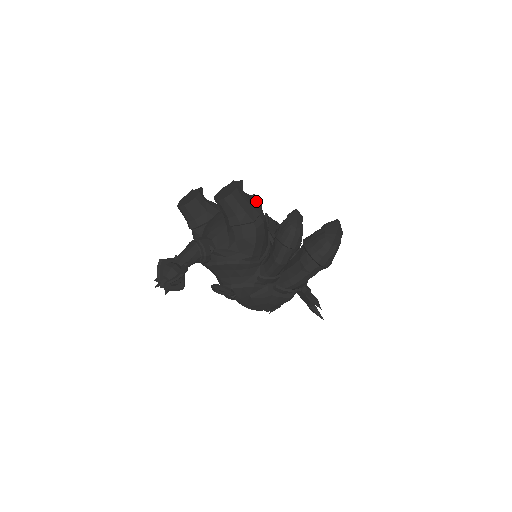
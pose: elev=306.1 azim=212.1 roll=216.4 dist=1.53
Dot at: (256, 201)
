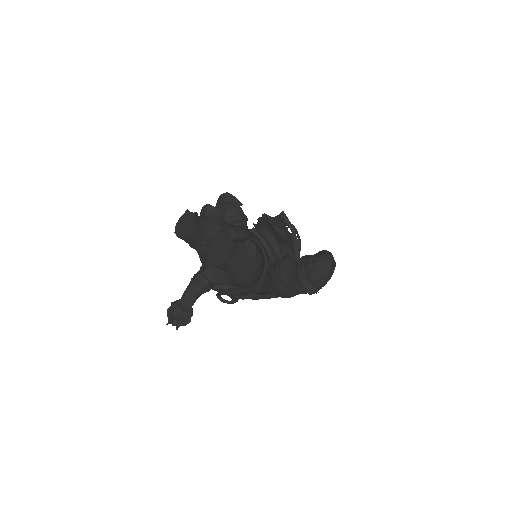
Dot at: (250, 248)
